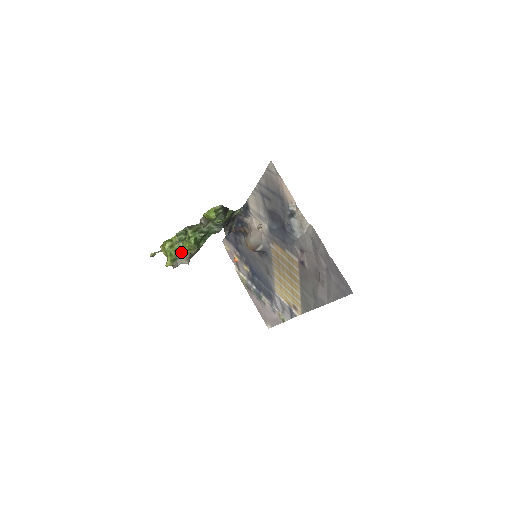
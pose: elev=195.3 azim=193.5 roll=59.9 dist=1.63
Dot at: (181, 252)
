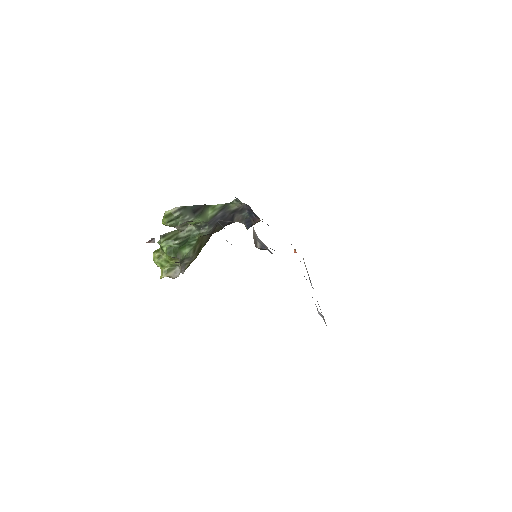
Dot at: occluded
